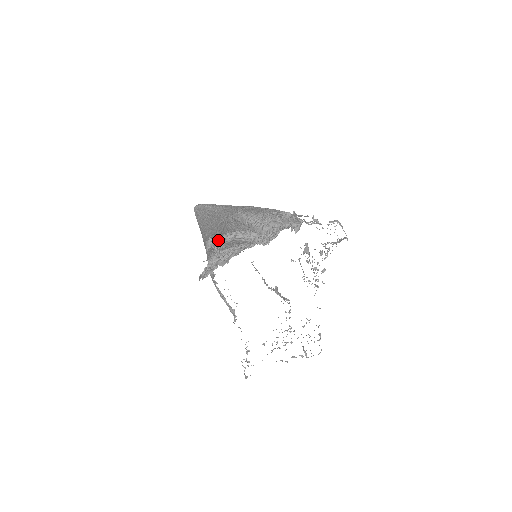
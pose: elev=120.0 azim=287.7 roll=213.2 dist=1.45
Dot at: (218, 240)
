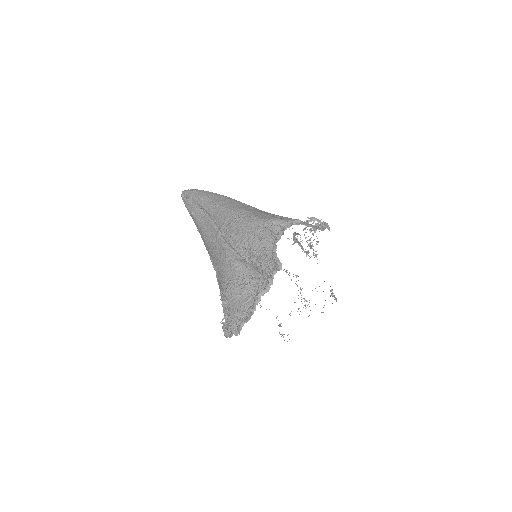
Dot at: (221, 284)
